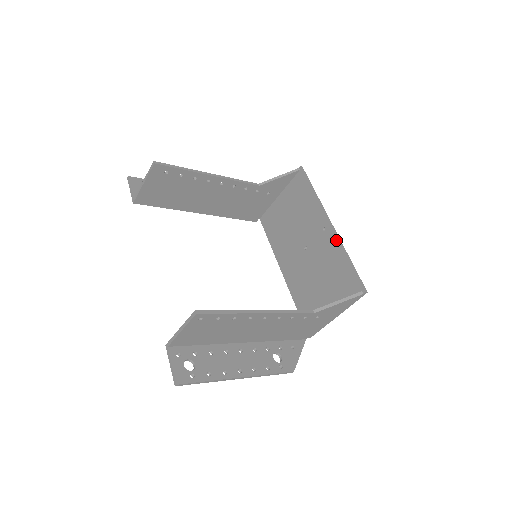
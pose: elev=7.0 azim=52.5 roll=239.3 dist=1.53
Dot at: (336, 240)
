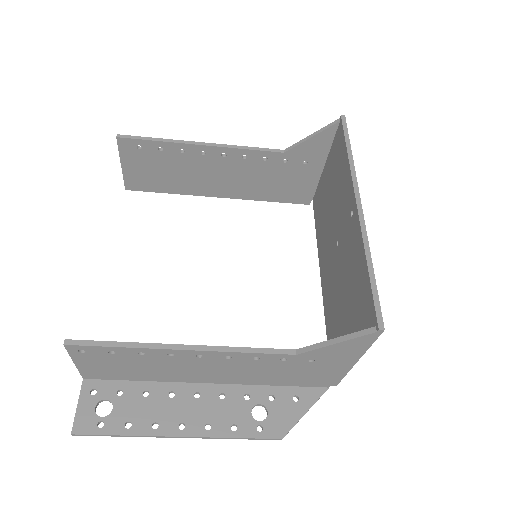
Dot at: (359, 232)
